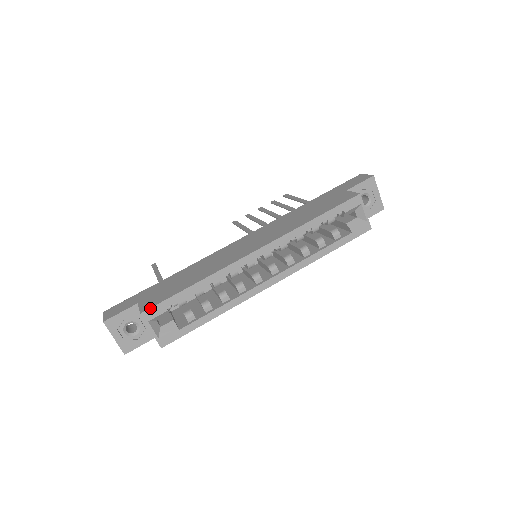
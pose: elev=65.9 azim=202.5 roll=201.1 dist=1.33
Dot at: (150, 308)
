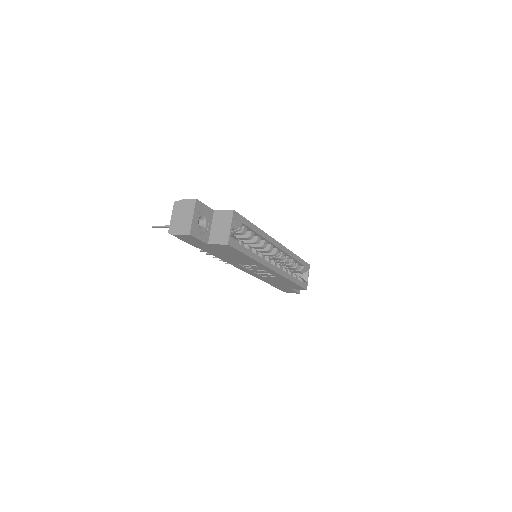
Dot at: (238, 213)
